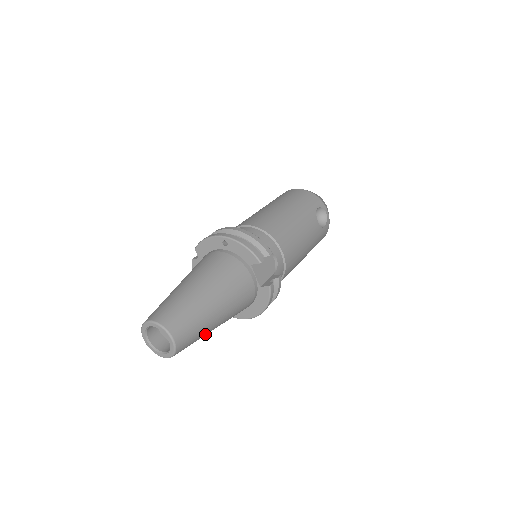
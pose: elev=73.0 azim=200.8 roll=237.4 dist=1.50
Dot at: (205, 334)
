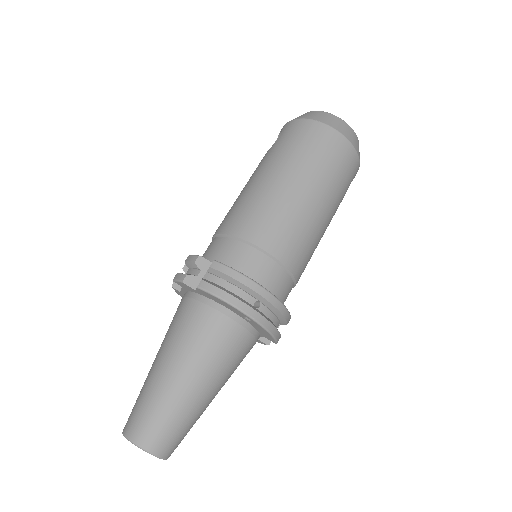
Dot at: occluded
